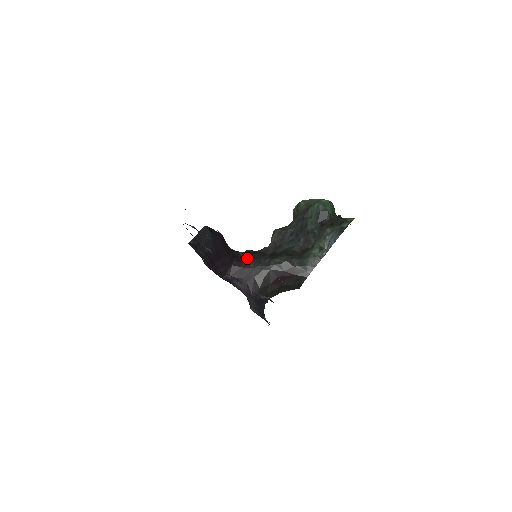
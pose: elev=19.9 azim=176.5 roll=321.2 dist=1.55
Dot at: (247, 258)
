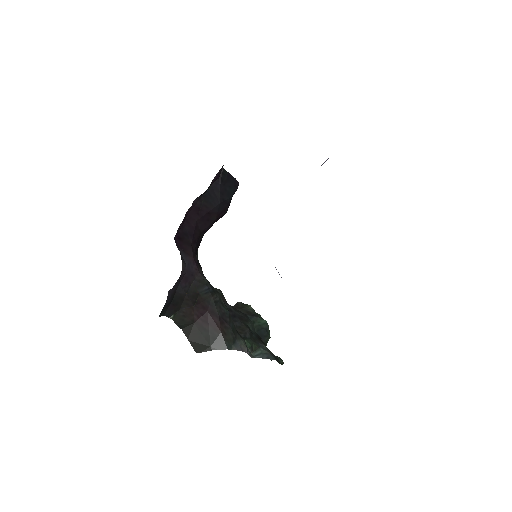
Dot at: occluded
